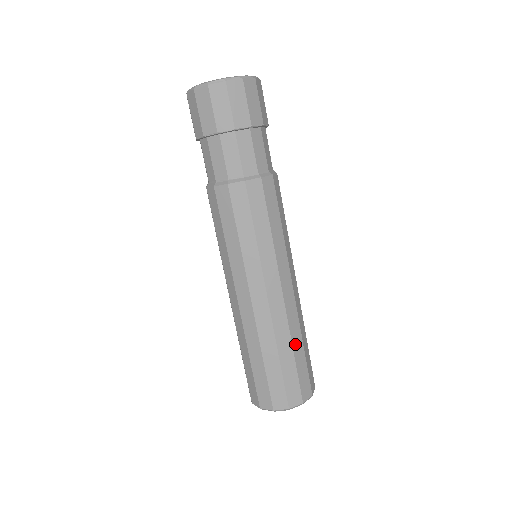
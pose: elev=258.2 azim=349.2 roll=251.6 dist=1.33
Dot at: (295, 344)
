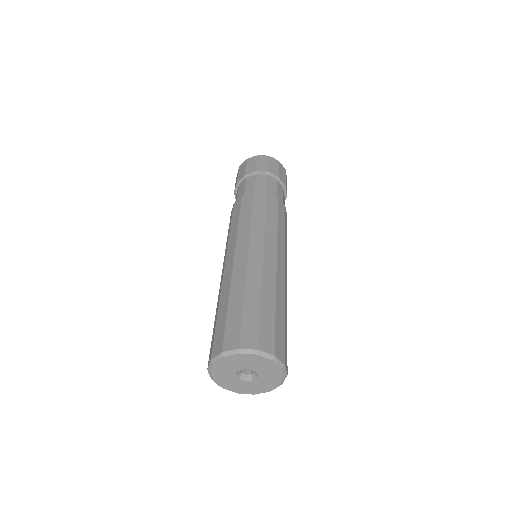
Dot at: (249, 293)
